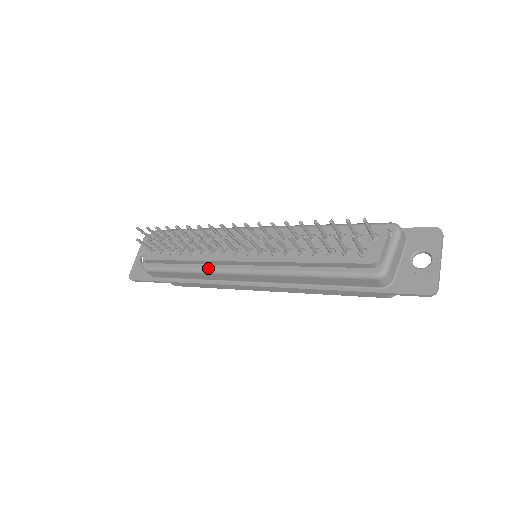
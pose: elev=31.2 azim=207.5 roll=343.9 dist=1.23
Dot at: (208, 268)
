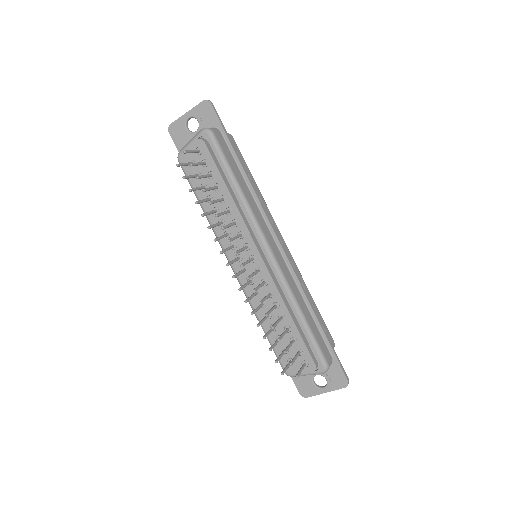
Dot at: (216, 234)
